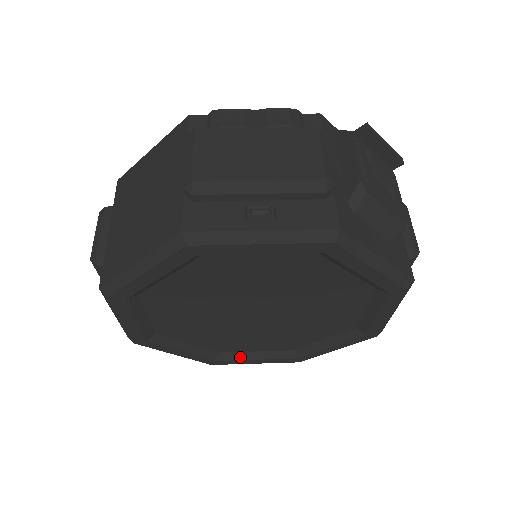
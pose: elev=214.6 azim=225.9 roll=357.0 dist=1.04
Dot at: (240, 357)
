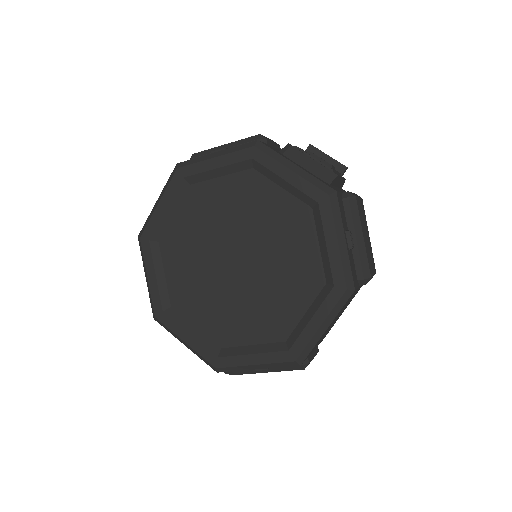
Dot at: (239, 352)
